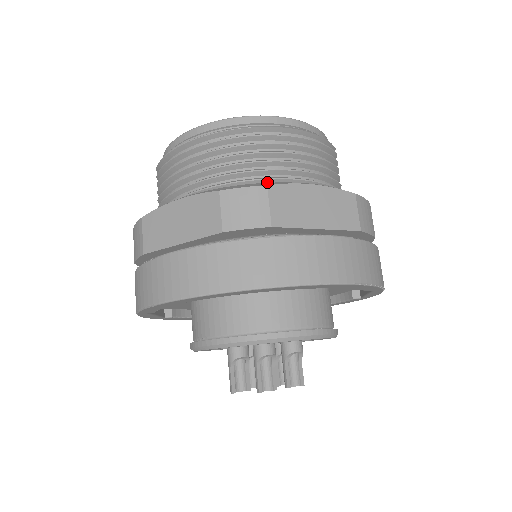
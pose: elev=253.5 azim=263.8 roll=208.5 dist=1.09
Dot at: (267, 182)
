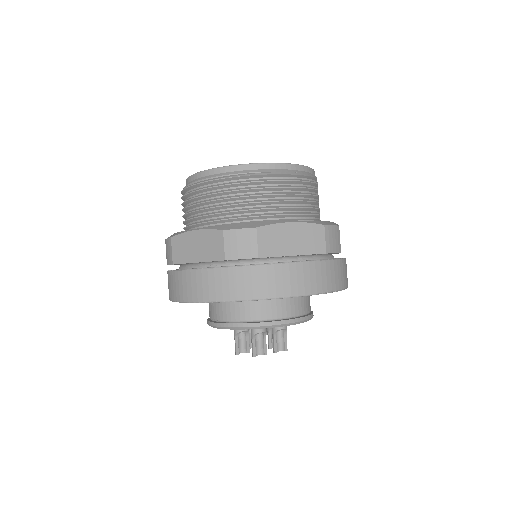
Dot at: (259, 218)
